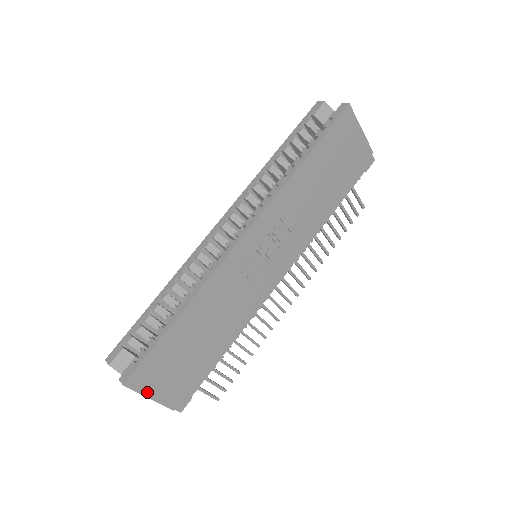
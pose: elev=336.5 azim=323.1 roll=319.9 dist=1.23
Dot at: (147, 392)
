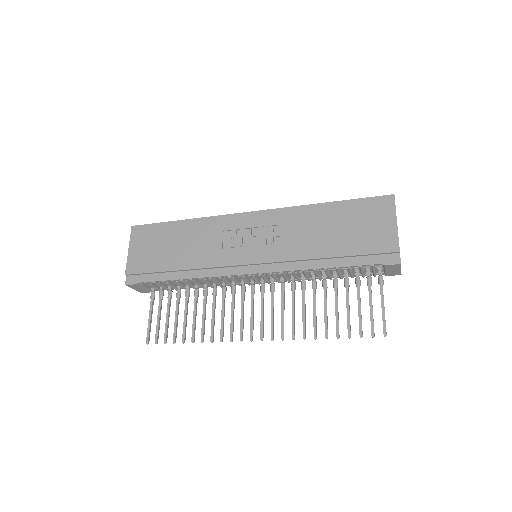
Dot at: (132, 244)
